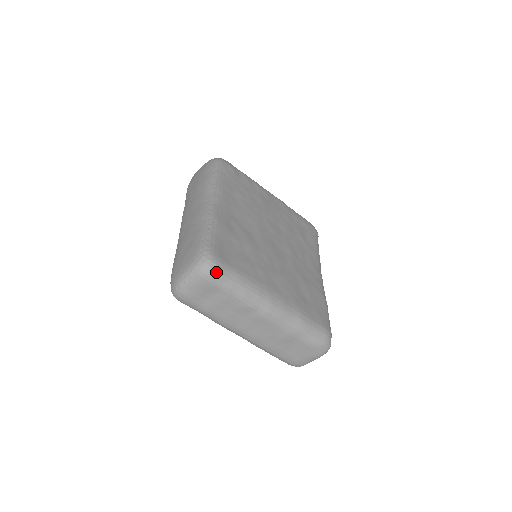
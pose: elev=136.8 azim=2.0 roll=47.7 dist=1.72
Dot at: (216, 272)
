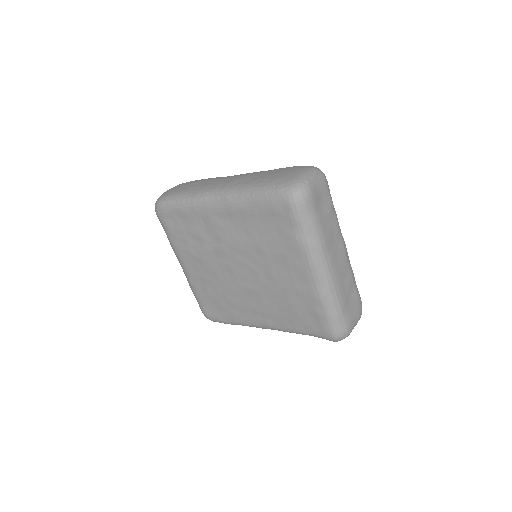
Dot at: (326, 179)
